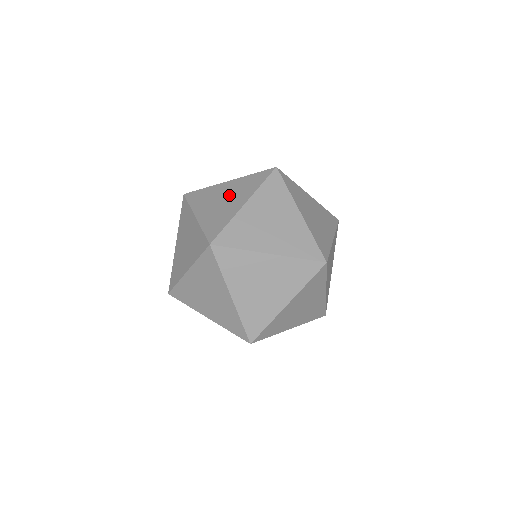
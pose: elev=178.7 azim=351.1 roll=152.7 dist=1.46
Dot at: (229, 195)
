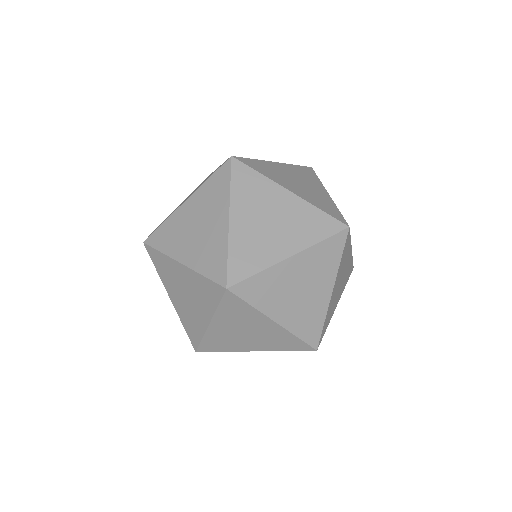
Dot at: occluded
